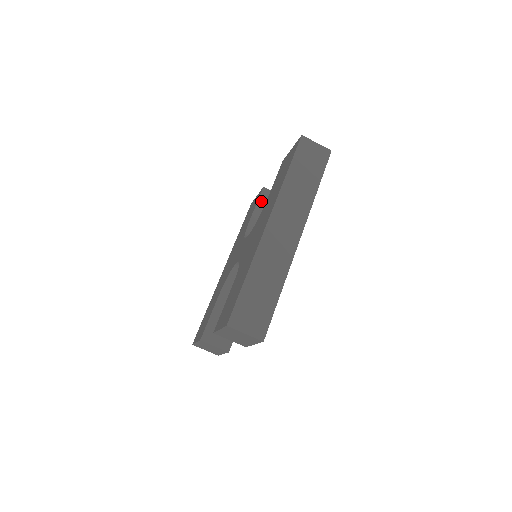
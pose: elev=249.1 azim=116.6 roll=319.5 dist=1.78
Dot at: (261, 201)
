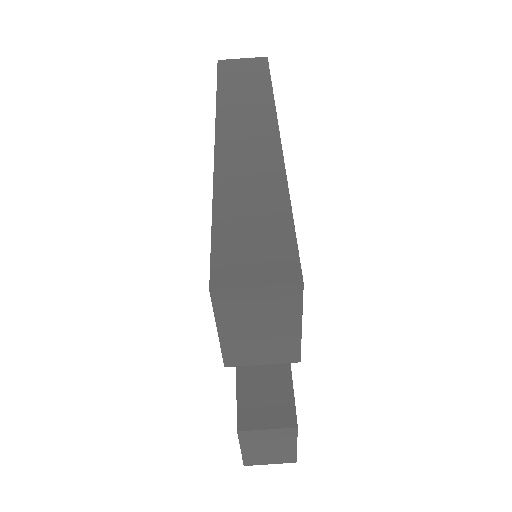
Dot at: occluded
